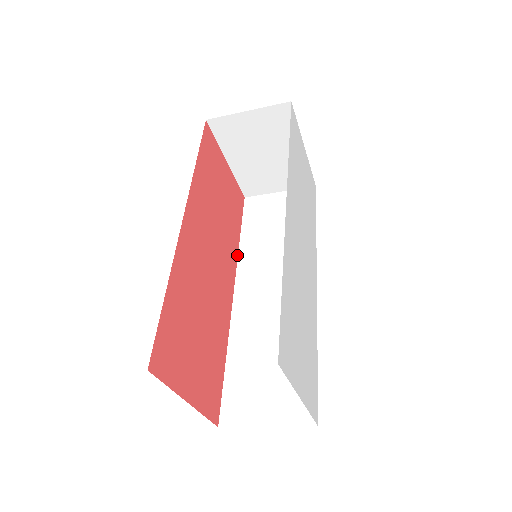
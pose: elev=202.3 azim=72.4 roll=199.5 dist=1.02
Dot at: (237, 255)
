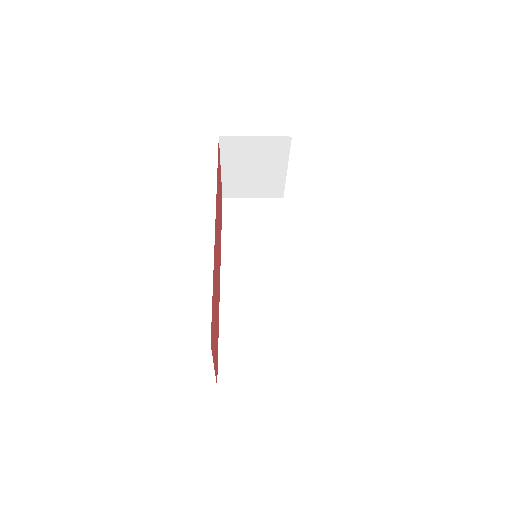
Dot at: (221, 248)
